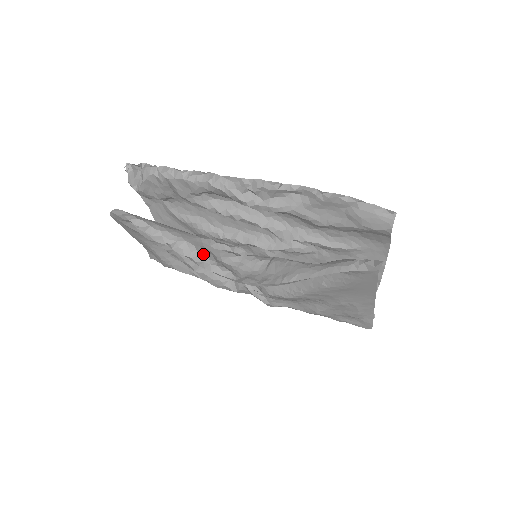
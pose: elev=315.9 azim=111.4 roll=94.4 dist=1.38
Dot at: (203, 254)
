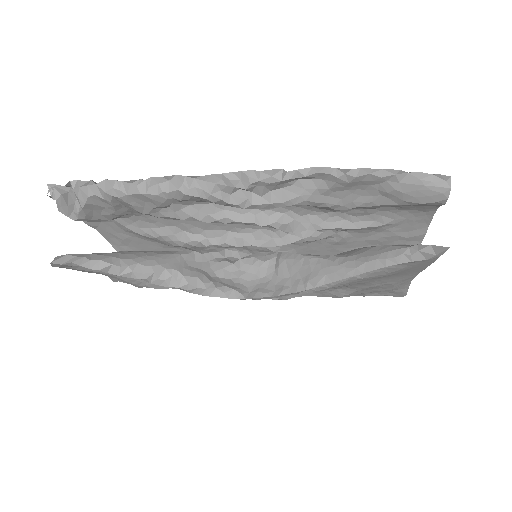
Dot at: (193, 278)
